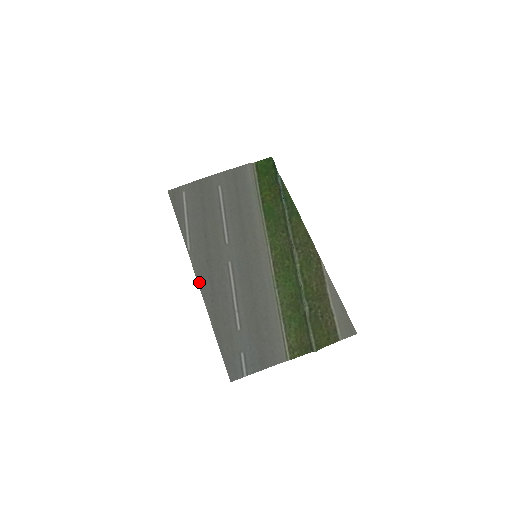
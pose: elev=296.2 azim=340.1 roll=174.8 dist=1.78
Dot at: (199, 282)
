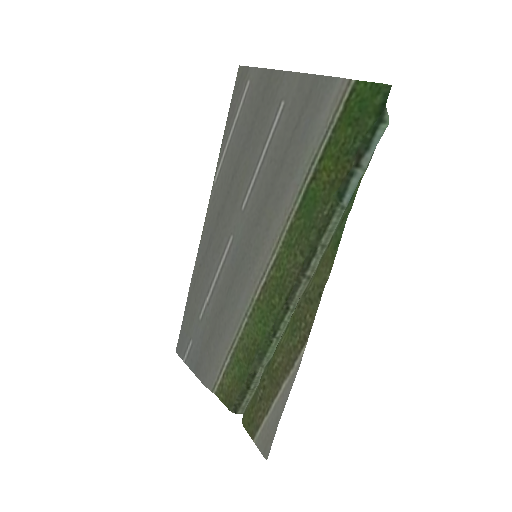
Dot at: (203, 232)
